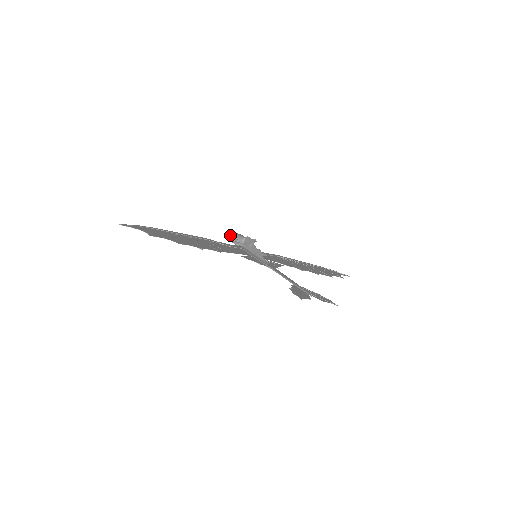
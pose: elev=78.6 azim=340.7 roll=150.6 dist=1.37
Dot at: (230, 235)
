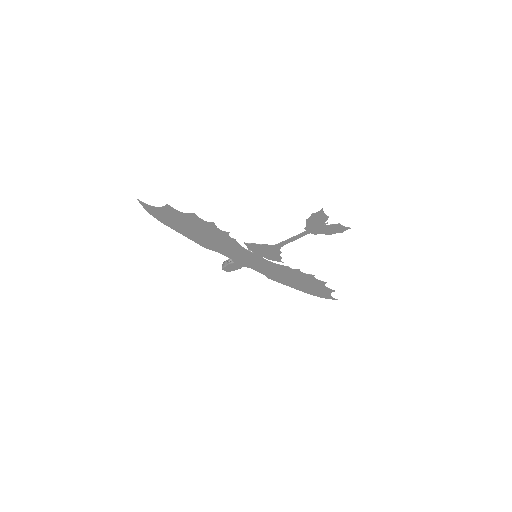
Dot at: (222, 264)
